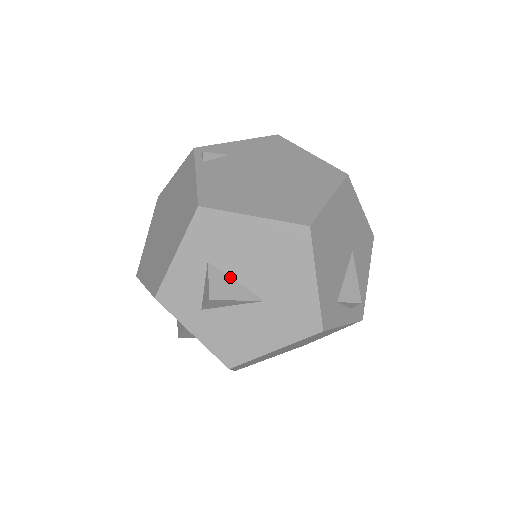
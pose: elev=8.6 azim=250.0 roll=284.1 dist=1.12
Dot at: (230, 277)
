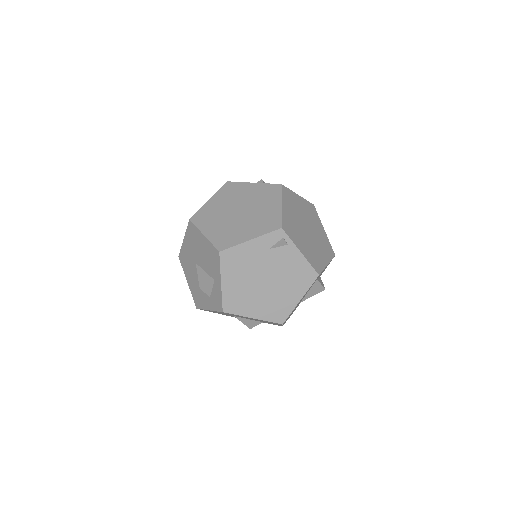
Dot at: occluded
